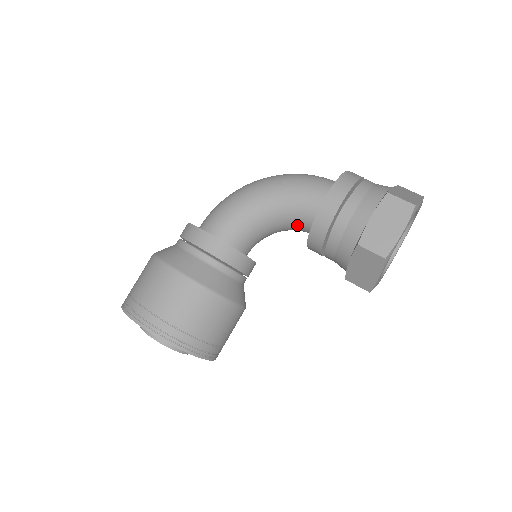
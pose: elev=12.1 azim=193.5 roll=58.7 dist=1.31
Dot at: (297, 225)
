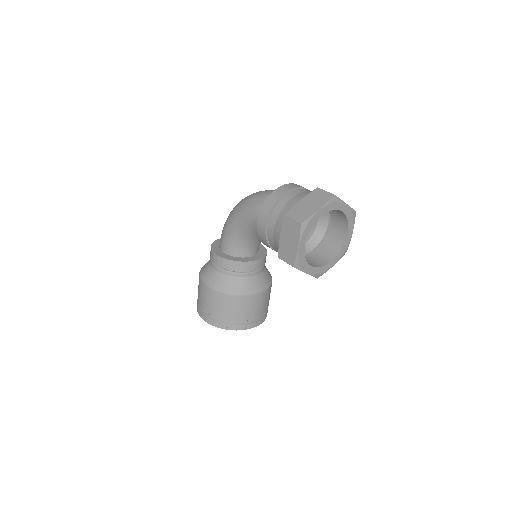
Dot at: occluded
